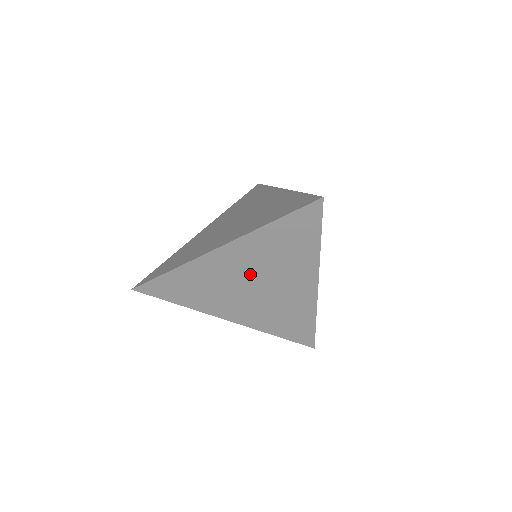
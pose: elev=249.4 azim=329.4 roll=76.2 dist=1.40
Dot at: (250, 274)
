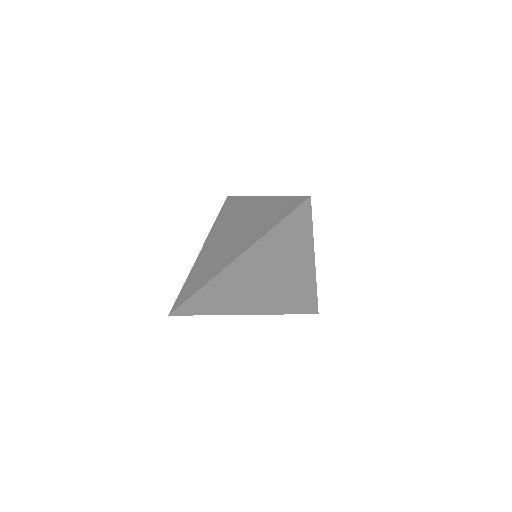
Dot at: (263, 271)
